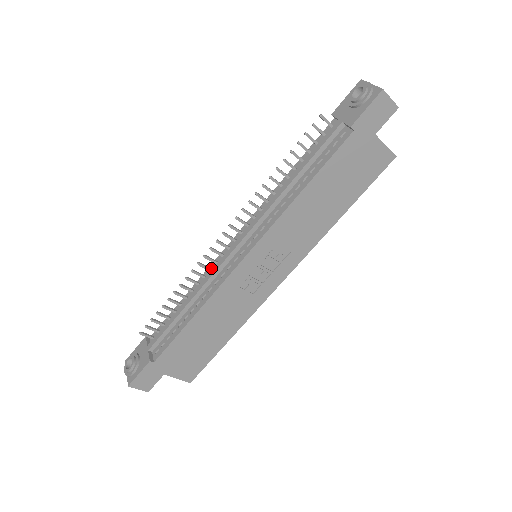
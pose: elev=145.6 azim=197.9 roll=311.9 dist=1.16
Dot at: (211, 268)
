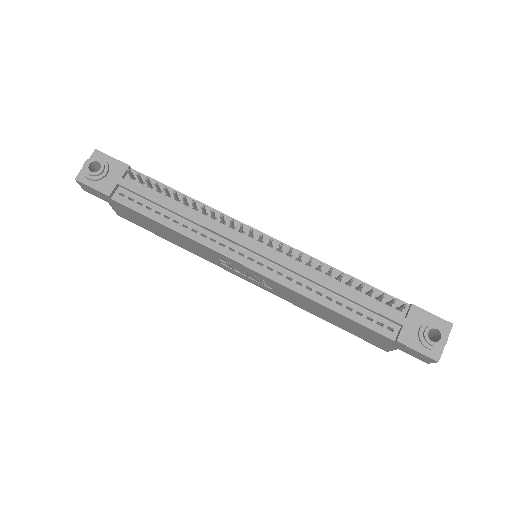
Dot at: (225, 220)
